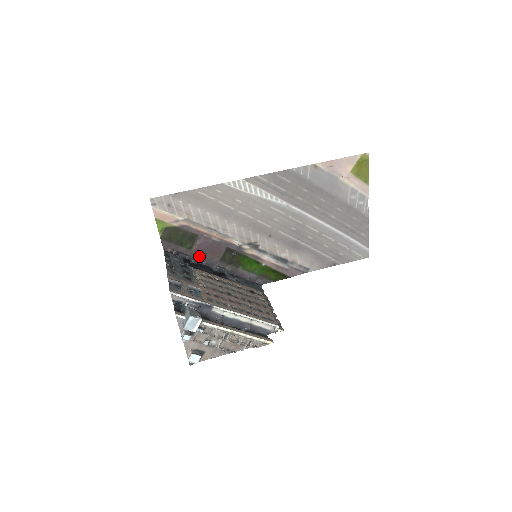
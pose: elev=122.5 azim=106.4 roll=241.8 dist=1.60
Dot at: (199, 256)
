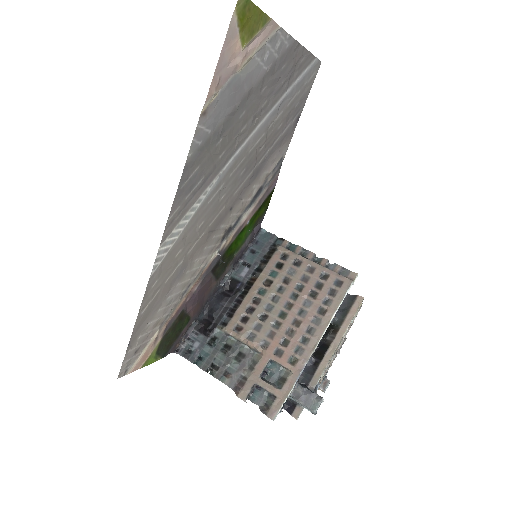
Dot at: (200, 307)
